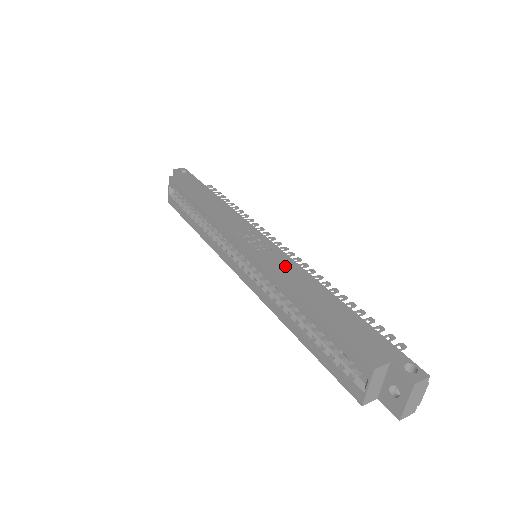
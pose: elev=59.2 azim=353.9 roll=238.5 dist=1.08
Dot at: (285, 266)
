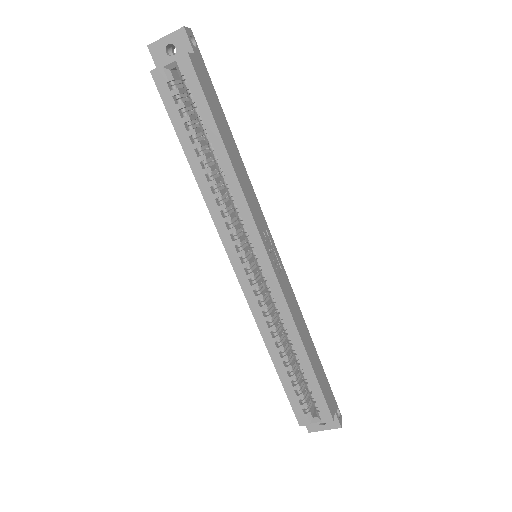
Dot at: (292, 299)
